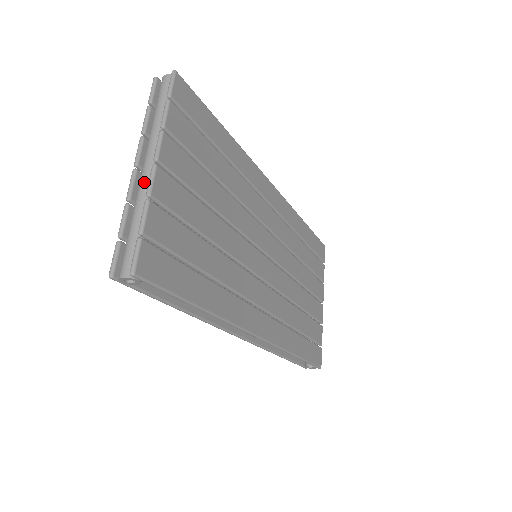
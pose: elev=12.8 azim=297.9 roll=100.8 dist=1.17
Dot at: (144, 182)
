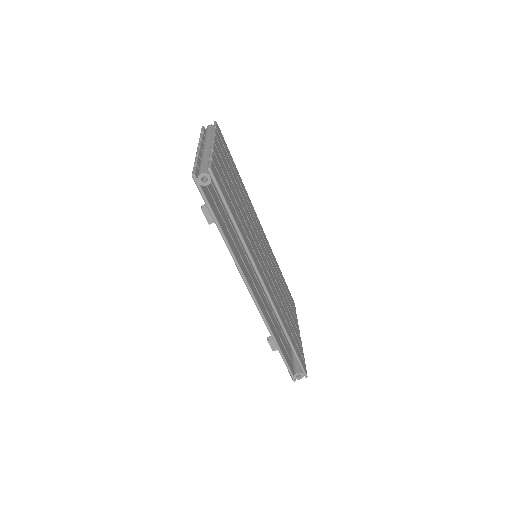
Dot at: (206, 149)
